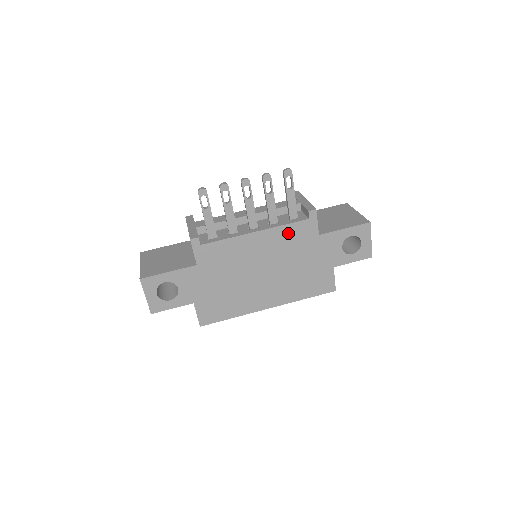
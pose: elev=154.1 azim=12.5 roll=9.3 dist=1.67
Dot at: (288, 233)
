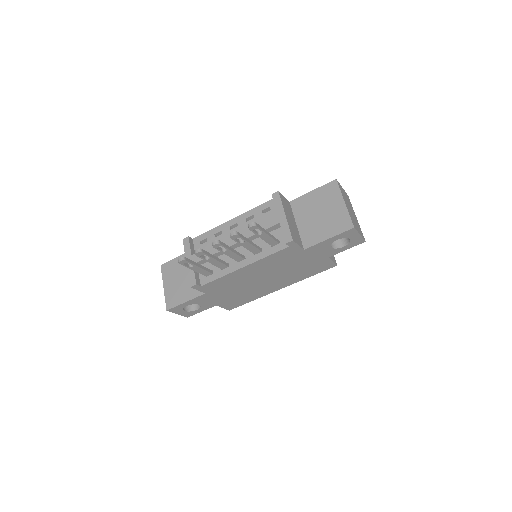
Dot at: (273, 258)
